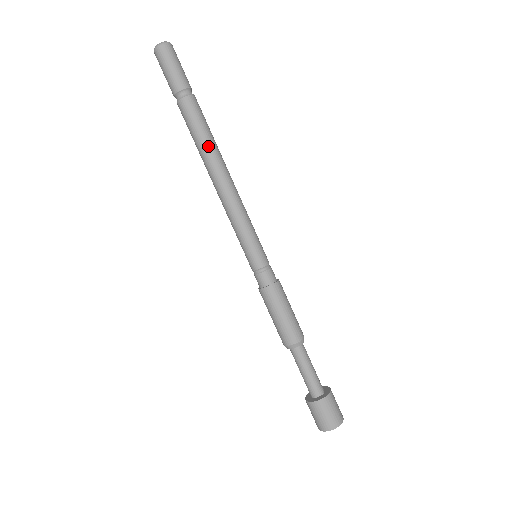
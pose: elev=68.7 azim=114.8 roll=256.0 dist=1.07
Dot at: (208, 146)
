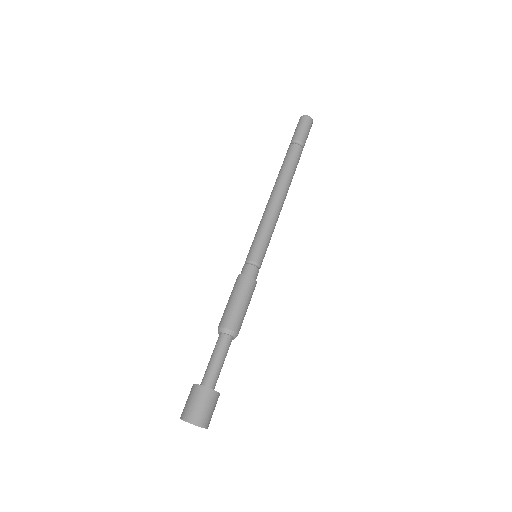
Dot at: (289, 175)
